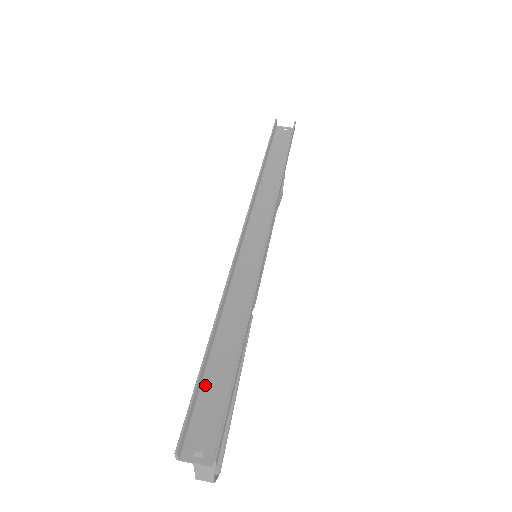
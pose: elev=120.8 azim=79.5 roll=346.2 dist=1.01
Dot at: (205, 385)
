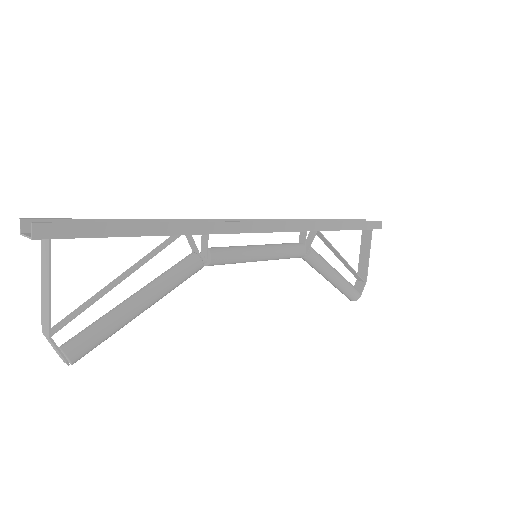
Dot at: occluded
